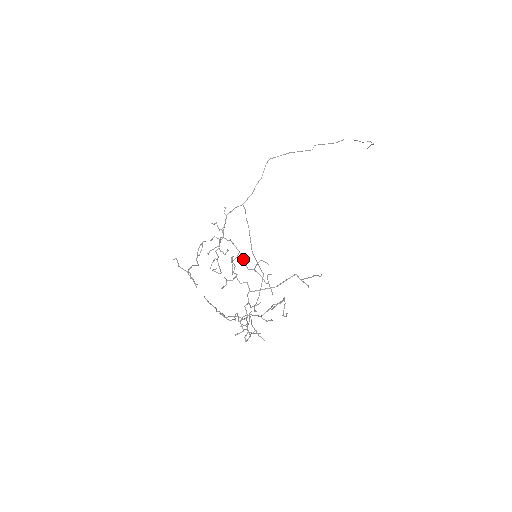
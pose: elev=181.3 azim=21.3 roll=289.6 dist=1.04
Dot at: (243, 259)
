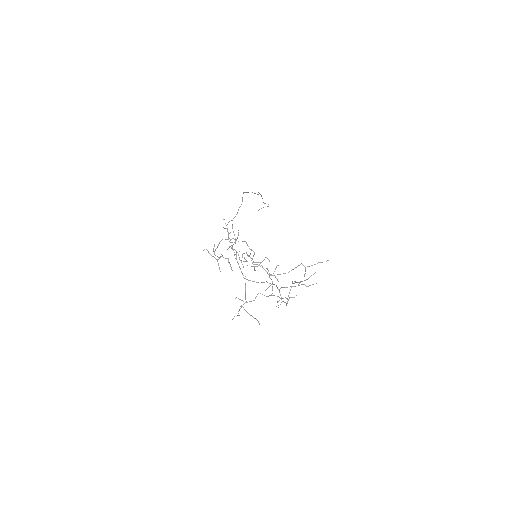
Dot at: occluded
